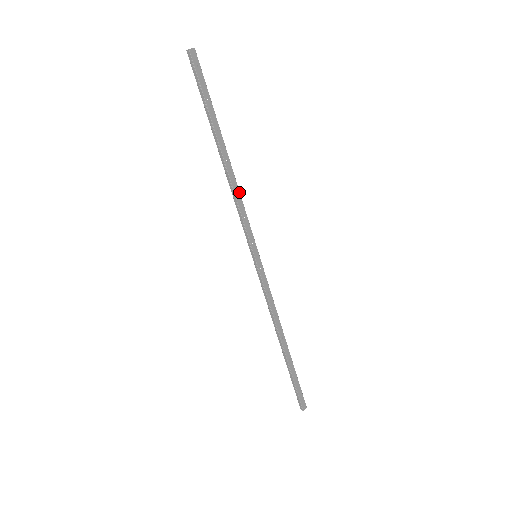
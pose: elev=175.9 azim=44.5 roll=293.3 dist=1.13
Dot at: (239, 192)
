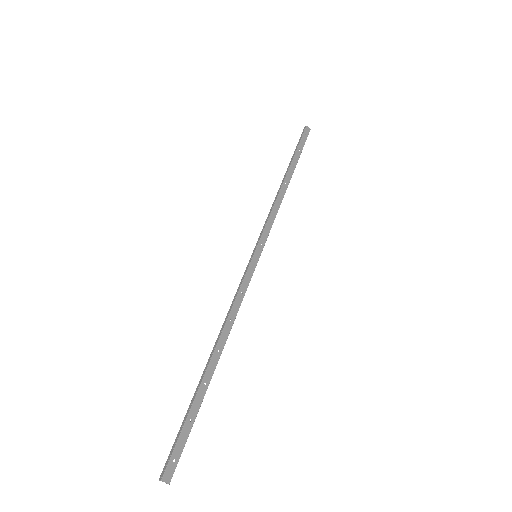
Dot at: (279, 207)
